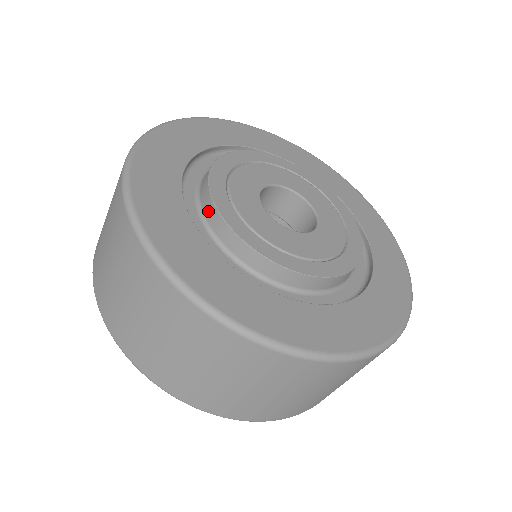
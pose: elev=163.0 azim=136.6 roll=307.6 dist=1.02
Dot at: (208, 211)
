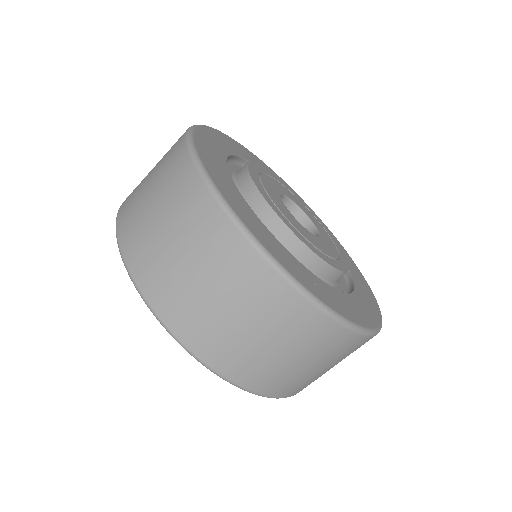
Dot at: (246, 190)
